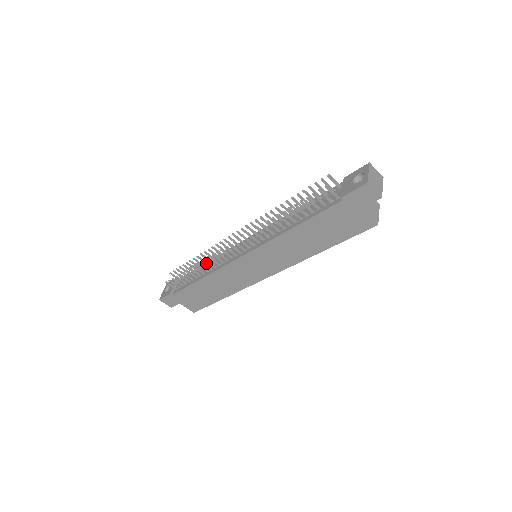
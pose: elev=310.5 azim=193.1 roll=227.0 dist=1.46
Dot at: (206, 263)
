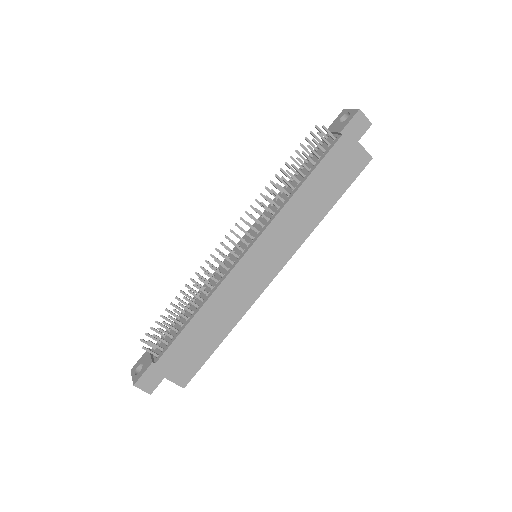
Dot at: (192, 299)
